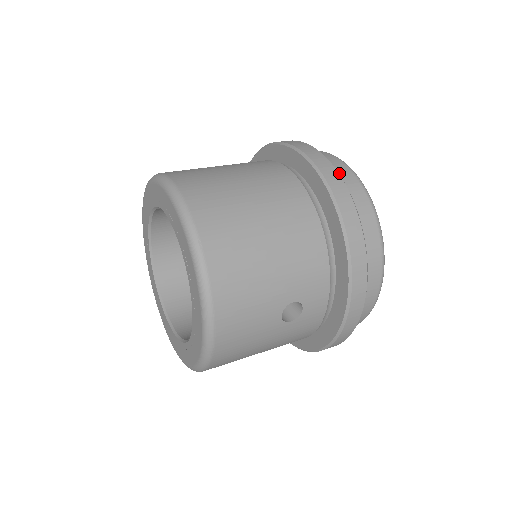
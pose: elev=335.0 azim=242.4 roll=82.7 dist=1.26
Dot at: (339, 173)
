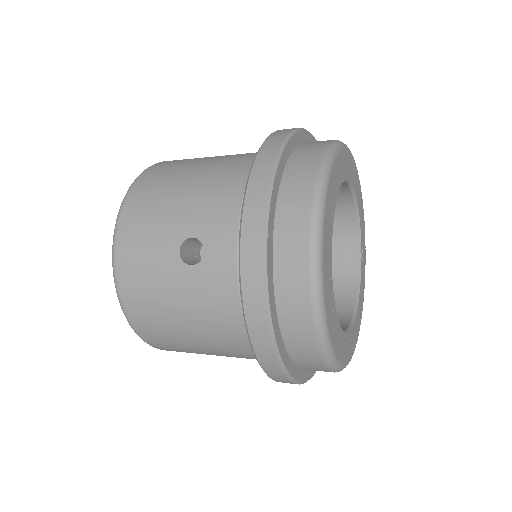
Dot at: occluded
